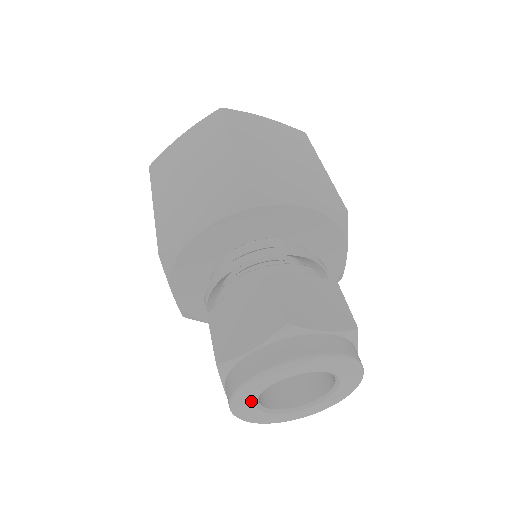
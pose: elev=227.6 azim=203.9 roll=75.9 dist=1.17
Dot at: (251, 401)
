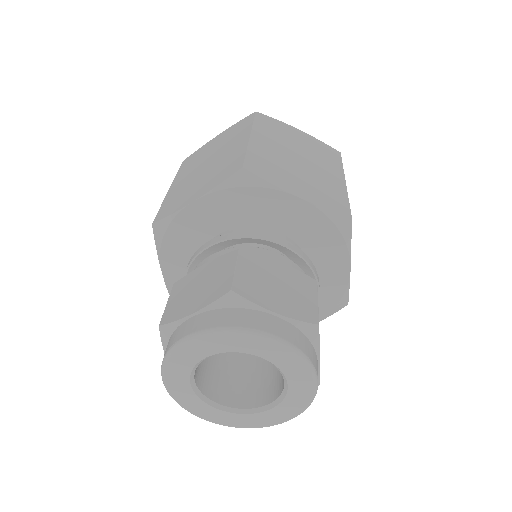
Dot at: (216, 349)
